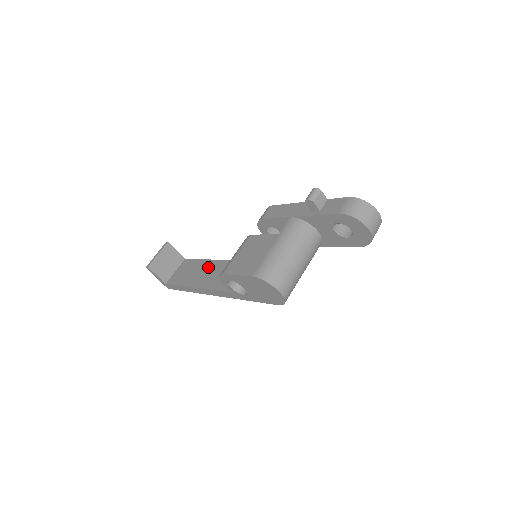
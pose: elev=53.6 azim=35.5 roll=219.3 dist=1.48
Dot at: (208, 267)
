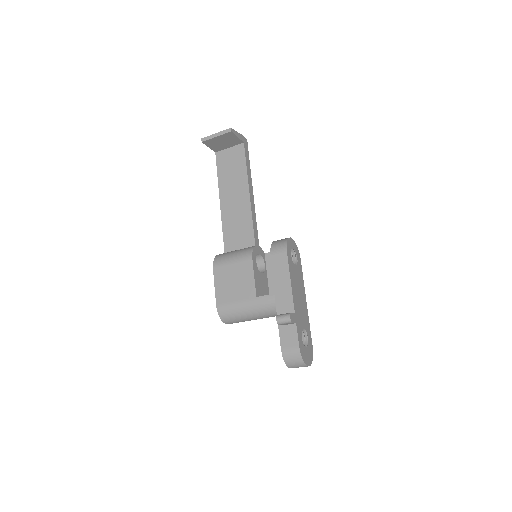
Dot at: (240, 195)
